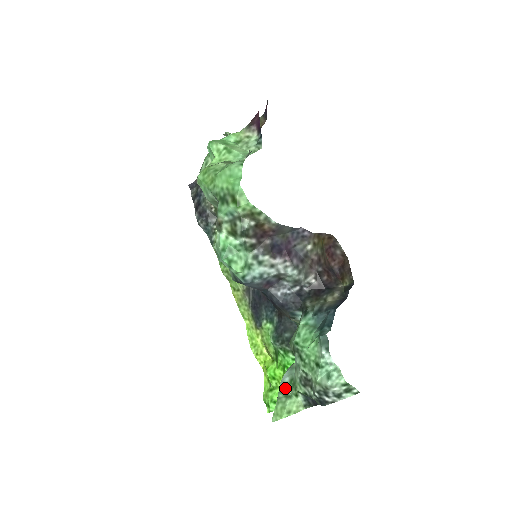
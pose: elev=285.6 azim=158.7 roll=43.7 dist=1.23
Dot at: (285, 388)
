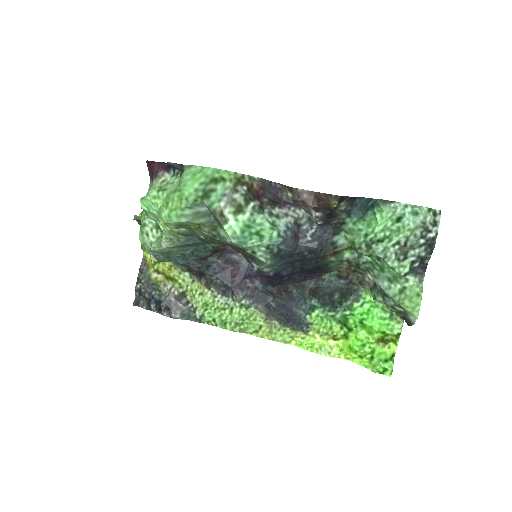
Dot at: (393, 289)
